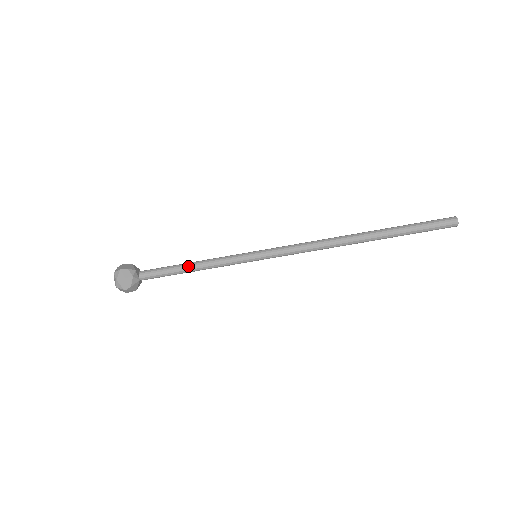
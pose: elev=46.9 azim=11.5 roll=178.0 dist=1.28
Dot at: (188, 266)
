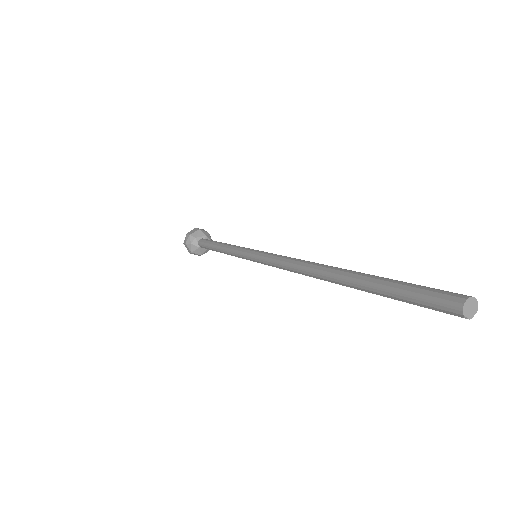
Dot at: (217, 247)
